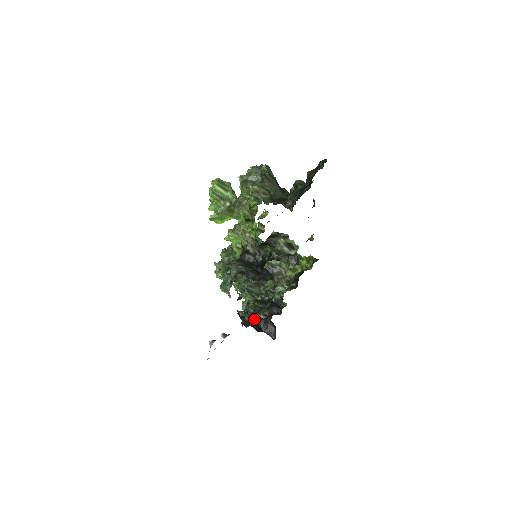
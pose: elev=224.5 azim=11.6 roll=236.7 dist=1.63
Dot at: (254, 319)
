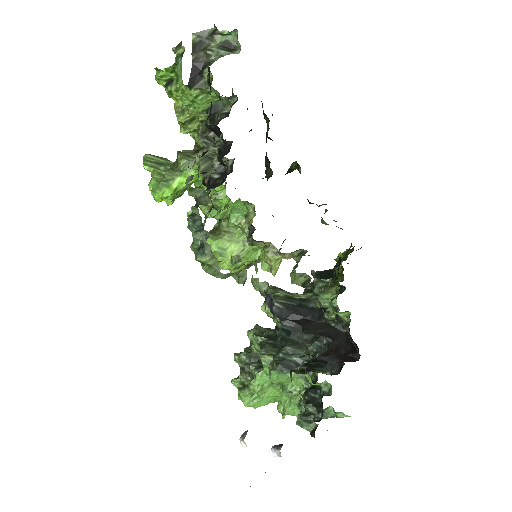
Dot at: occluded
